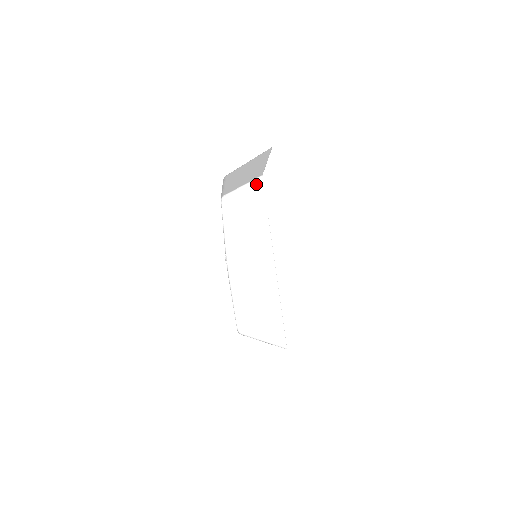
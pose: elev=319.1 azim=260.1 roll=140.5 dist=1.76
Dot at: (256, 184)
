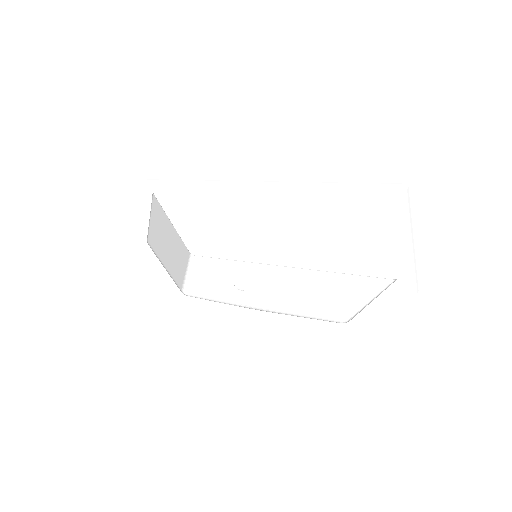
Dot at: (195, 262)
